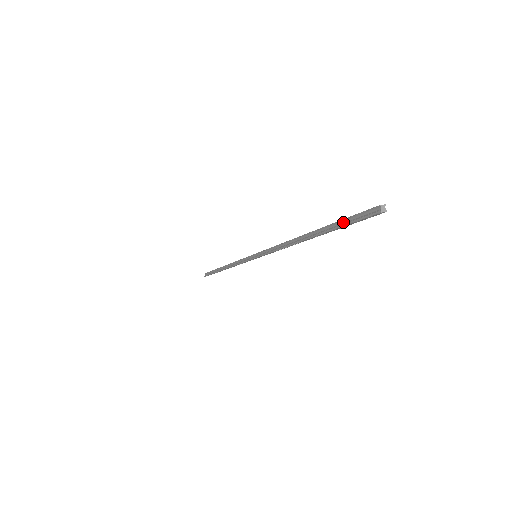
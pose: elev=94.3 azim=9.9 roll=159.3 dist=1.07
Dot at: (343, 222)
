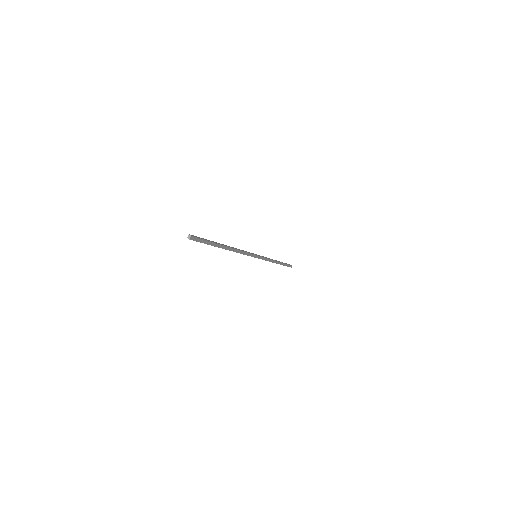
Dot at: (206, 241)
